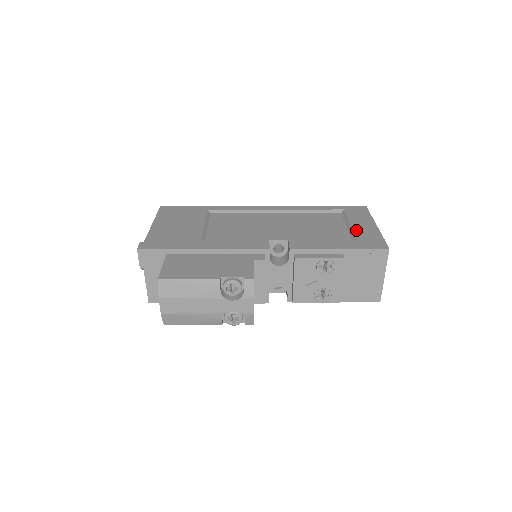
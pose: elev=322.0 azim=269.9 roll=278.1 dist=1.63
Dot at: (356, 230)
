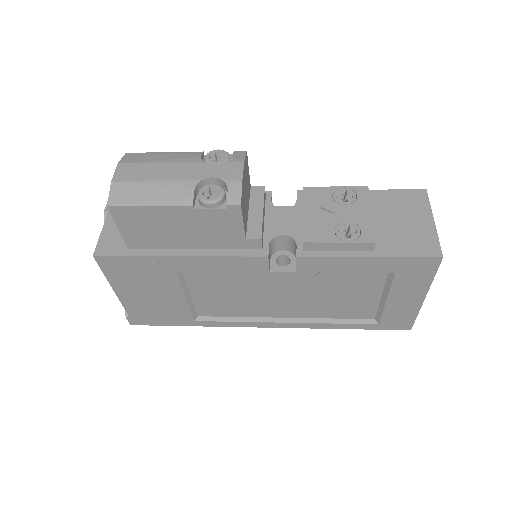
Dot at: occluded
